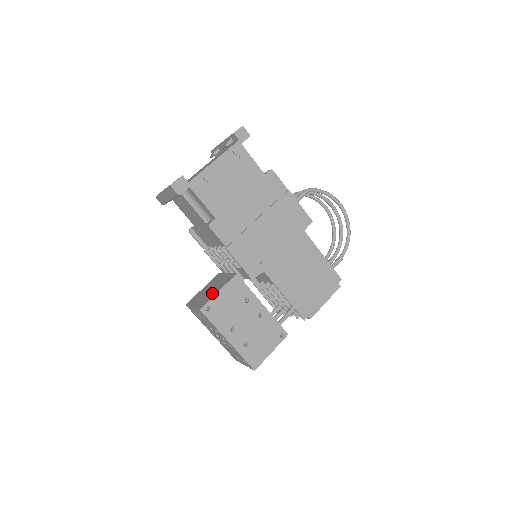
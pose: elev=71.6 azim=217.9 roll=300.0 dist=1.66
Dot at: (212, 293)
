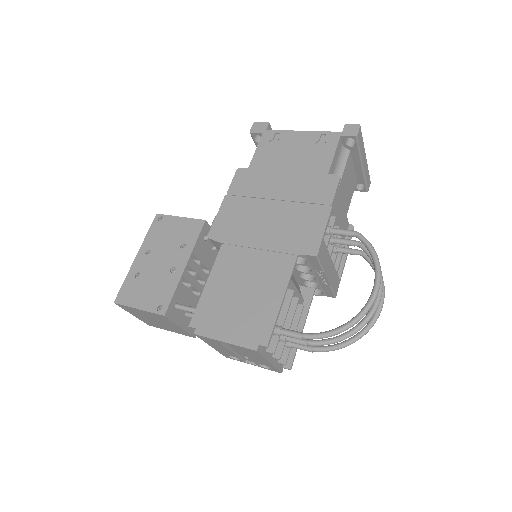
Dot at: occluded
